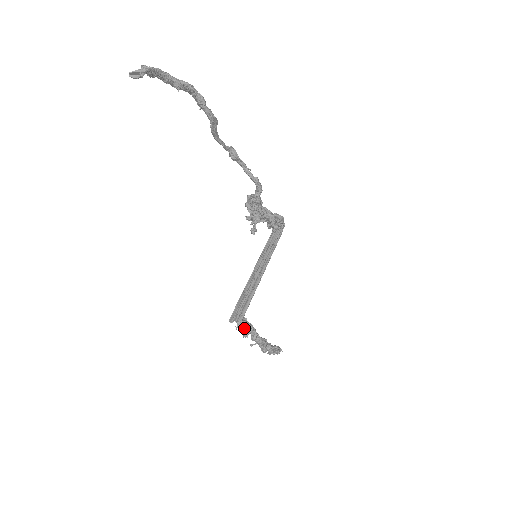
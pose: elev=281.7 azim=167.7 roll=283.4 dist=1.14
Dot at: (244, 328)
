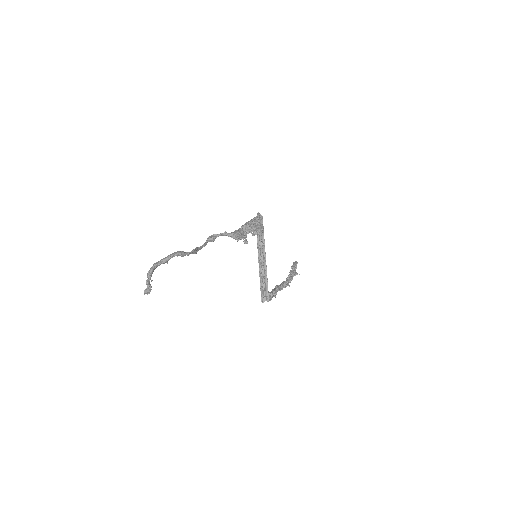
Dot at: occluded
